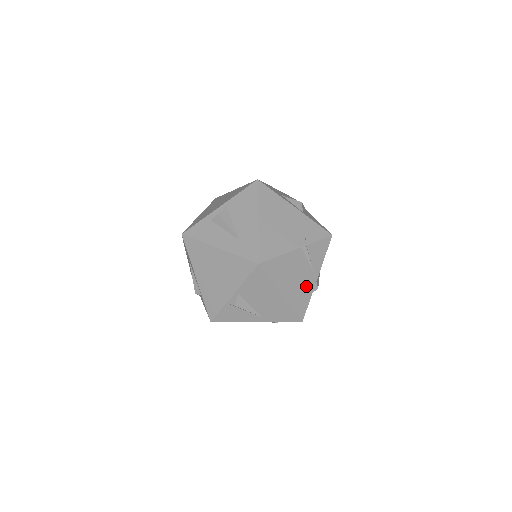
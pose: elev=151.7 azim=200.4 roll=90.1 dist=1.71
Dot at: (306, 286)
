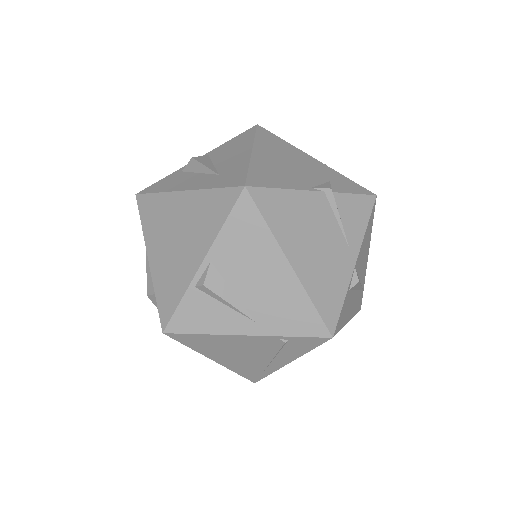
Dot at: (336, 267)
